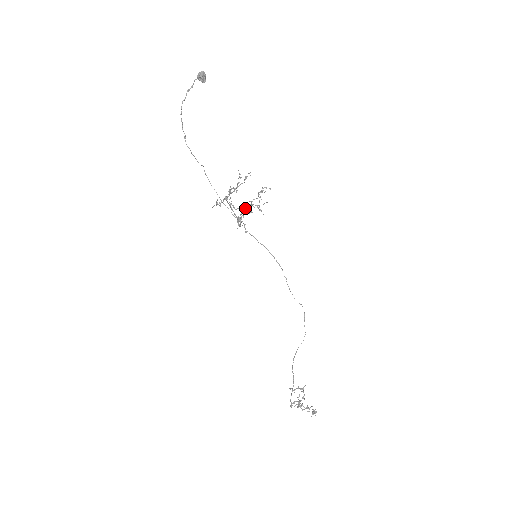
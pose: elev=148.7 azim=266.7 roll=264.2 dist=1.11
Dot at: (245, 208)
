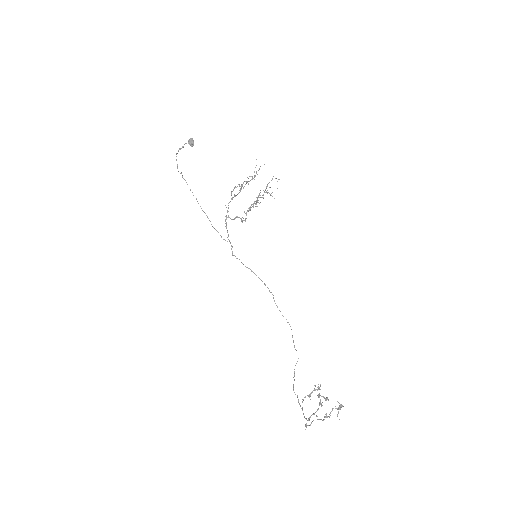
Dot at: occluded
